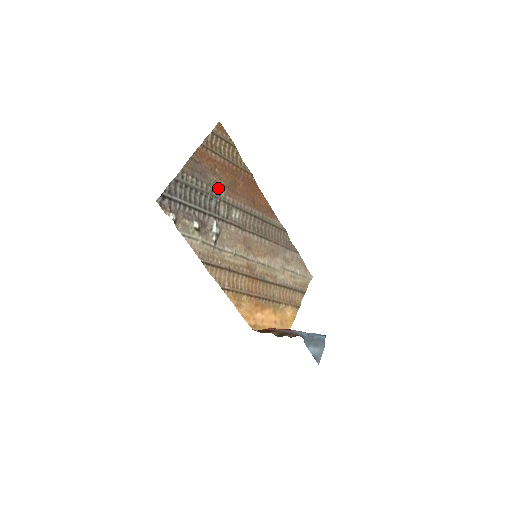
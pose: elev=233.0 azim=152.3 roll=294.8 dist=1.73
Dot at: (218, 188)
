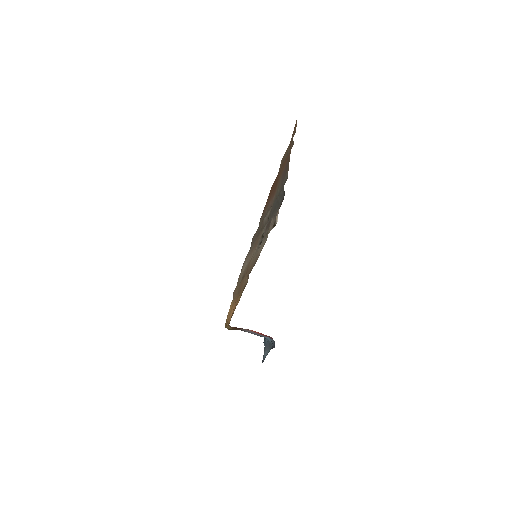
Dot at: (277, 189)
